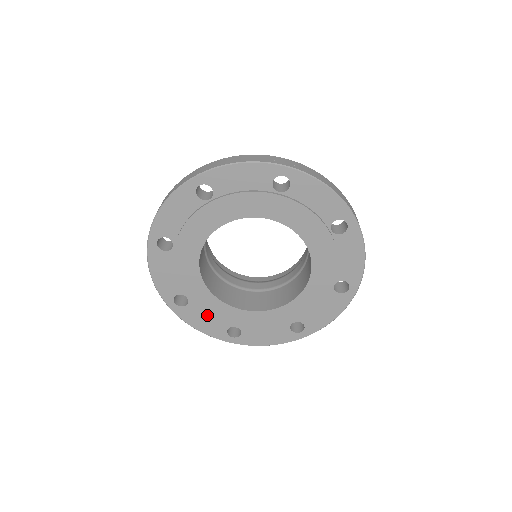
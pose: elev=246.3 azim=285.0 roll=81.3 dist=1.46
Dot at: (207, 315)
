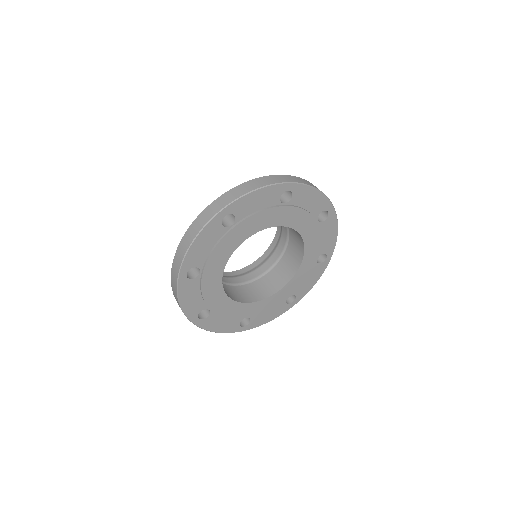
Dot at: (202, 293)
